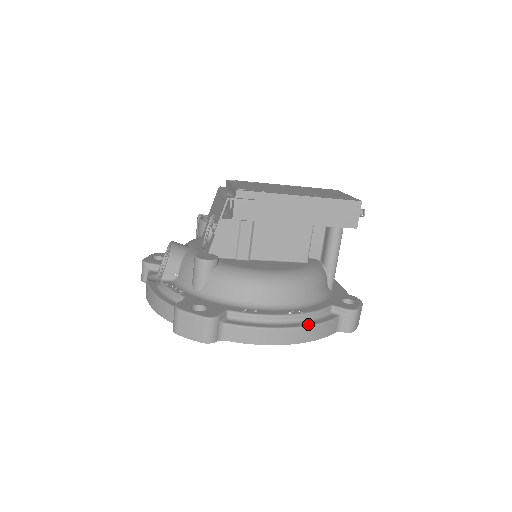
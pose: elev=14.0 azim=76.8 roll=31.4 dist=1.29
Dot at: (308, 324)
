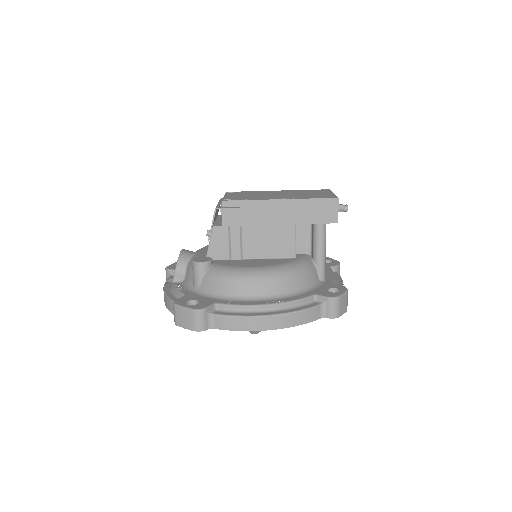
Dot at: (286, 311)
